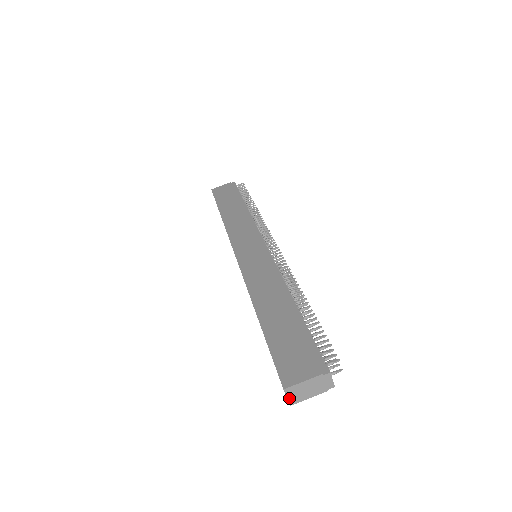
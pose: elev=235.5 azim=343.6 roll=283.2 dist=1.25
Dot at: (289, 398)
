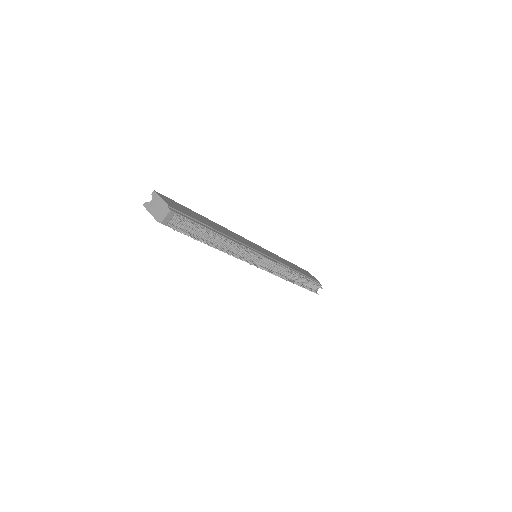
Dot at: (148, 202)
